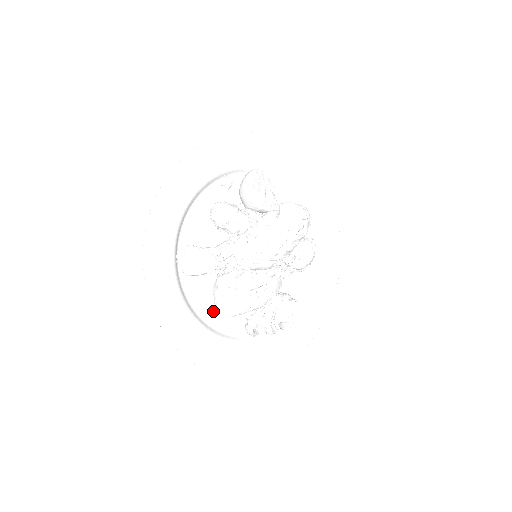
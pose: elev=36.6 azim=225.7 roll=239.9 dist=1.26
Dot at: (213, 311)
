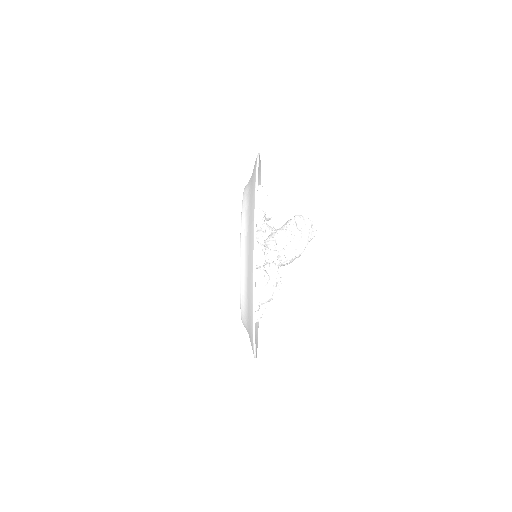
Dot at: occluded
